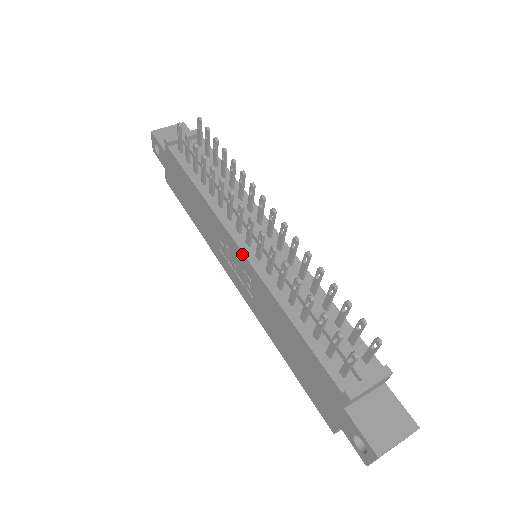
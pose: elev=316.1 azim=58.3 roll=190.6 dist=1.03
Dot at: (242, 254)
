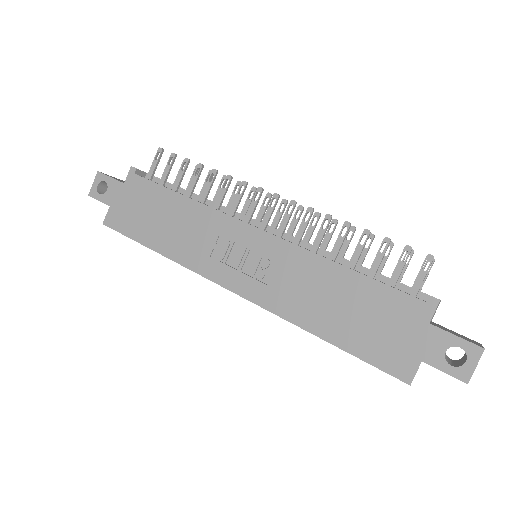
Dot at: (263, 233)
